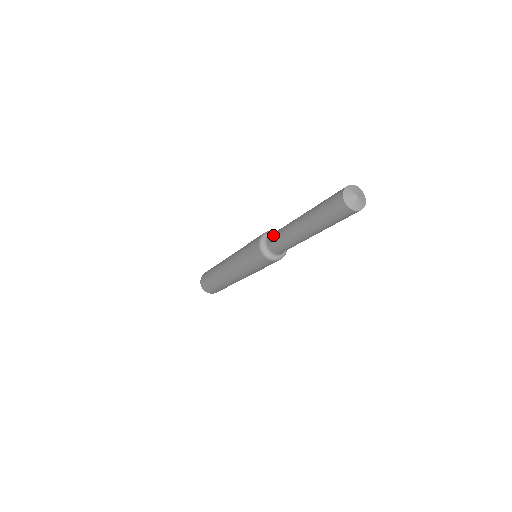
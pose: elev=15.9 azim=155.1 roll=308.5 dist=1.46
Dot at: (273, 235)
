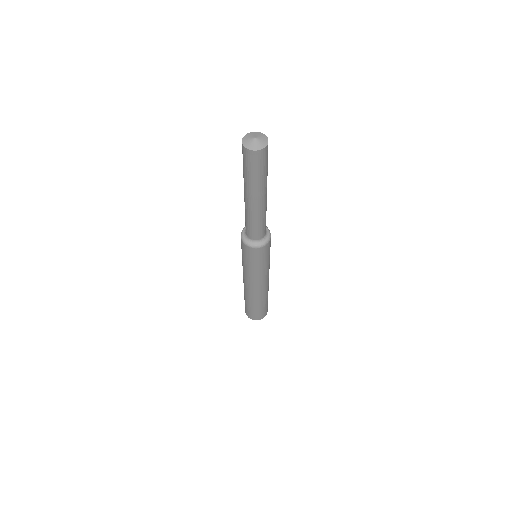
Dot at: occluded
